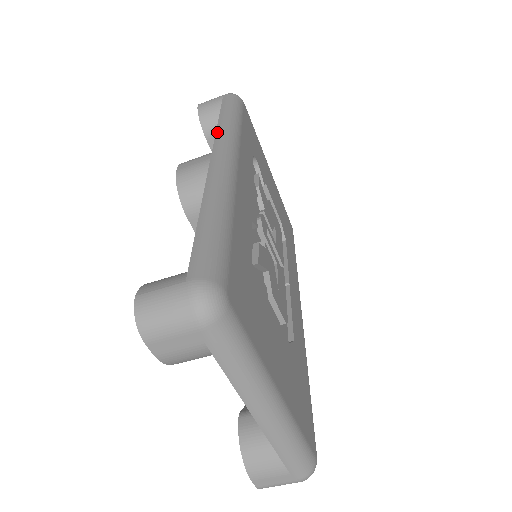
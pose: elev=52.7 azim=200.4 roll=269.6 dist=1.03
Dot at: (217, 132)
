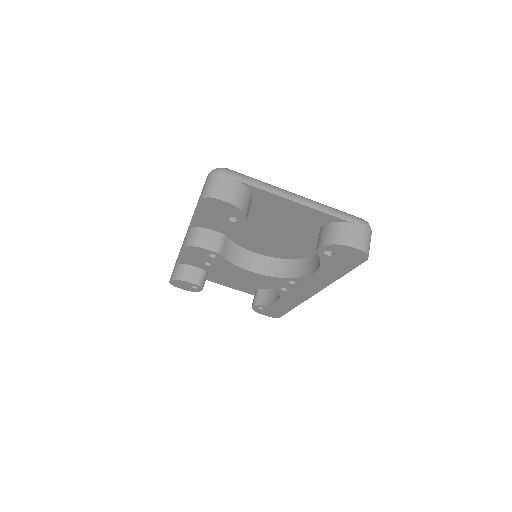
Dot at: occluded
